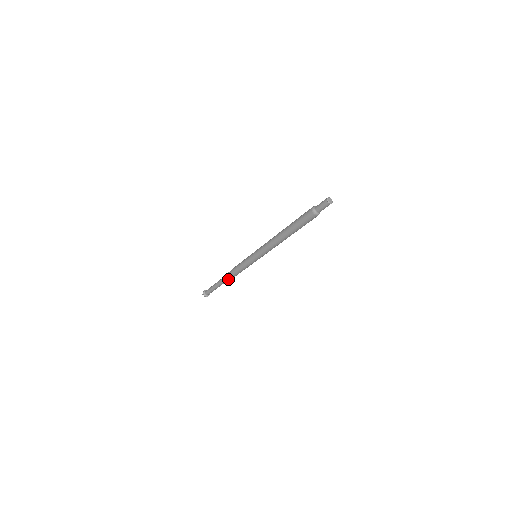
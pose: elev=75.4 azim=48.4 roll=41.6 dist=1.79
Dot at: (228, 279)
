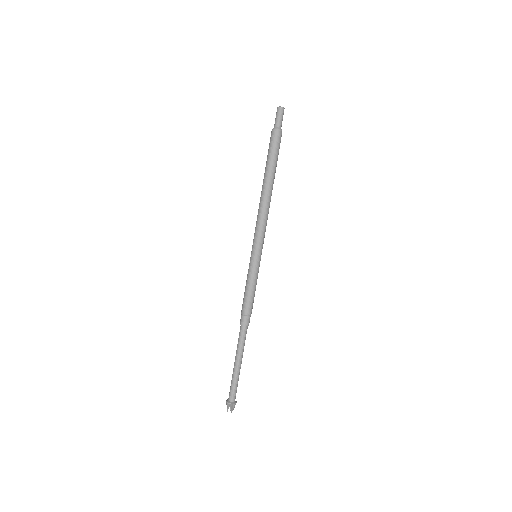
Dot at: (244, 333)
